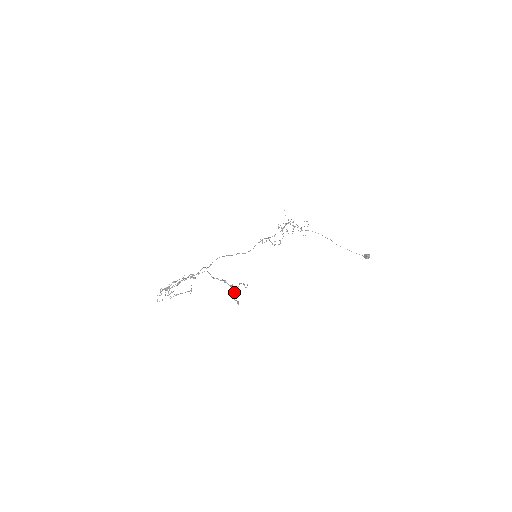
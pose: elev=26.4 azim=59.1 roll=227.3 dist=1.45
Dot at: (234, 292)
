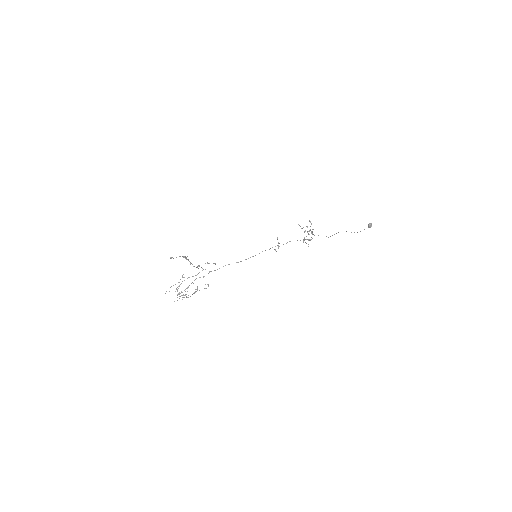
Dot at: (179, 256)
